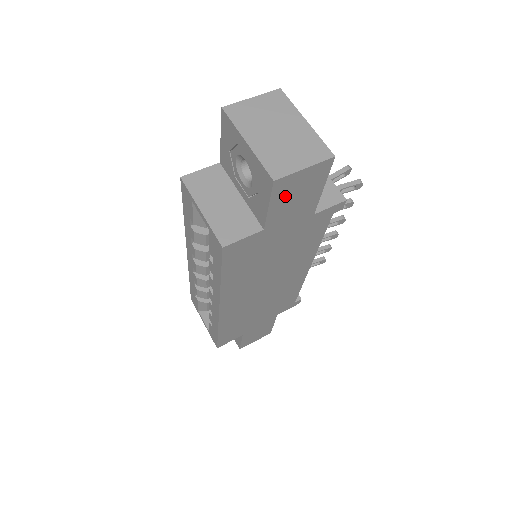
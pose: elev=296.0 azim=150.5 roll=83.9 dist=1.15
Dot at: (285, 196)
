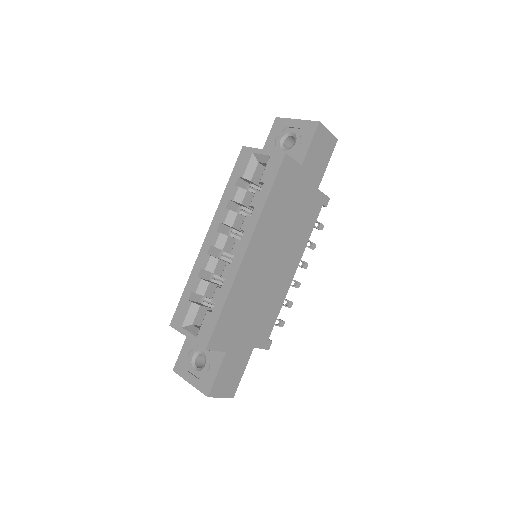
Dot at: (317, 144)
